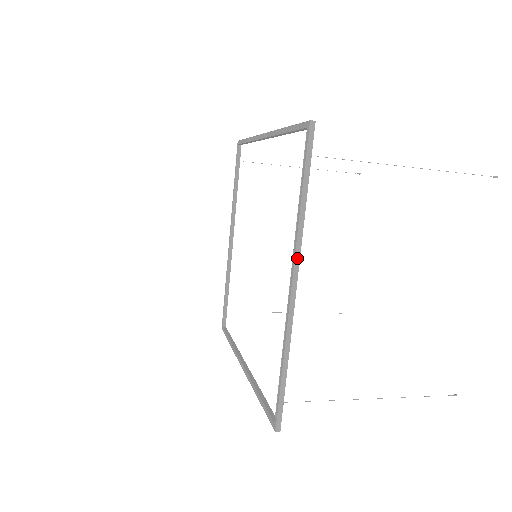
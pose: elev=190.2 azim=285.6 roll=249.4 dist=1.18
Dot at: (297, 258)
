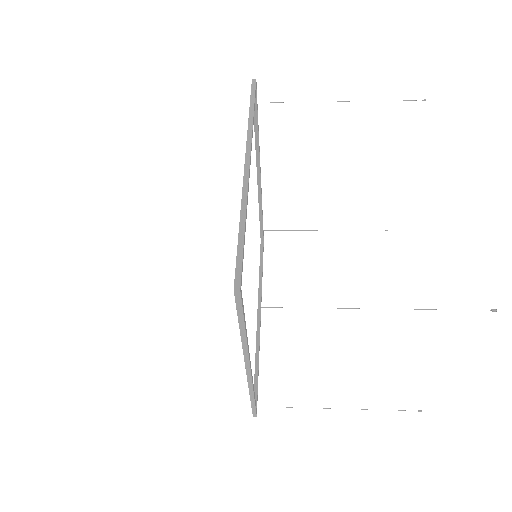
Dot at: (246, 359)
